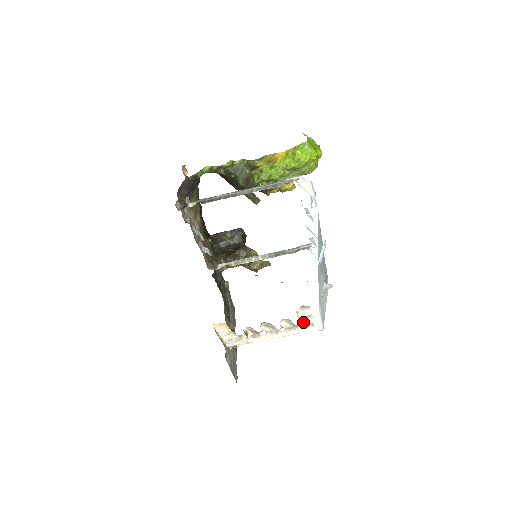
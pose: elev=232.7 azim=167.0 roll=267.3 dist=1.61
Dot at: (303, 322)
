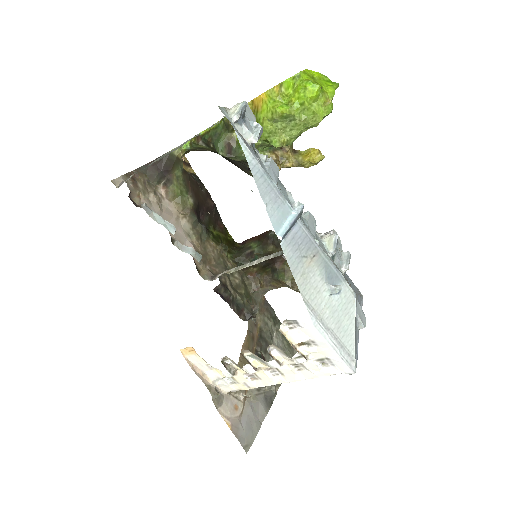
Dot at: occluded
